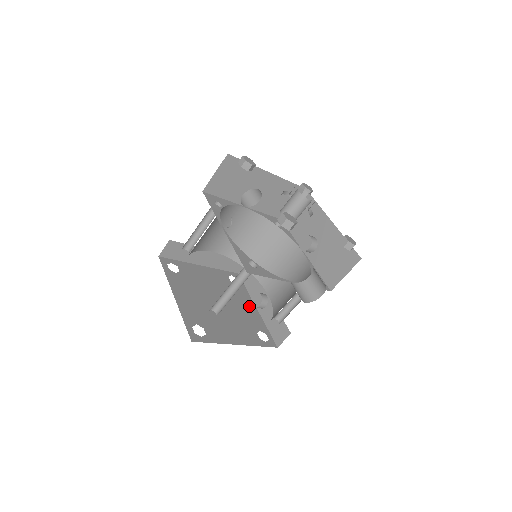
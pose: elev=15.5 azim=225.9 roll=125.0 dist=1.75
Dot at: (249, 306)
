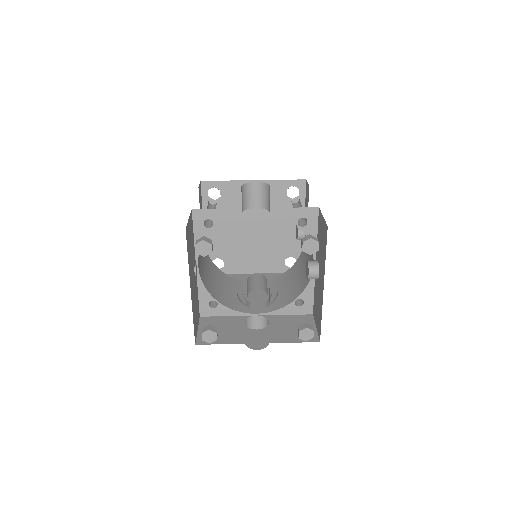
Dot at: (294, 227)
